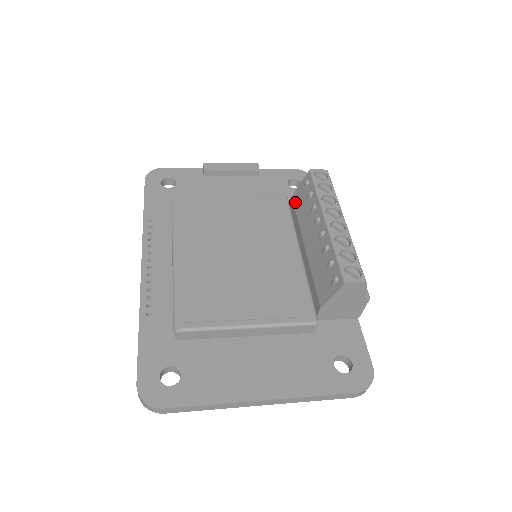
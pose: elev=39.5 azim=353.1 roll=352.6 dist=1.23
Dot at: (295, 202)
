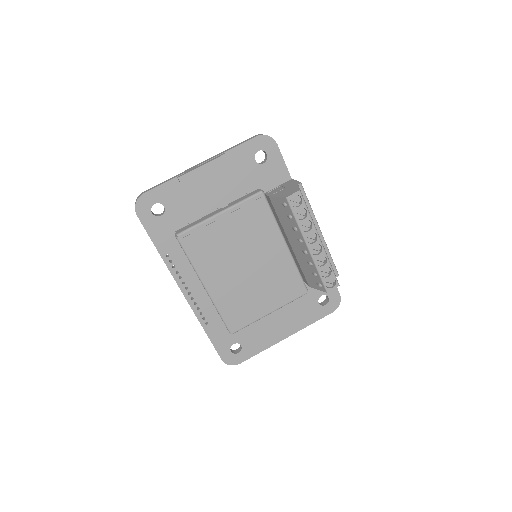
Dot at: (274, 206)
